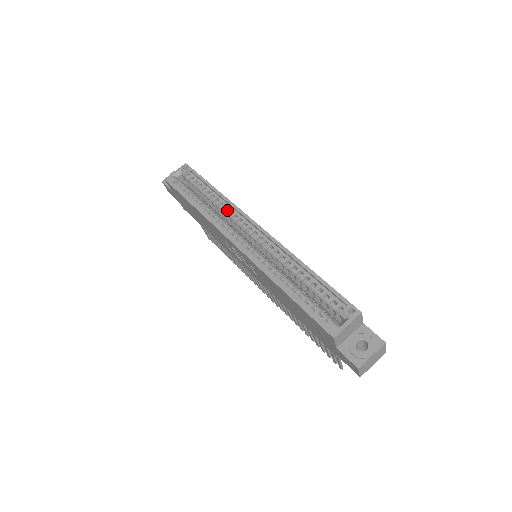
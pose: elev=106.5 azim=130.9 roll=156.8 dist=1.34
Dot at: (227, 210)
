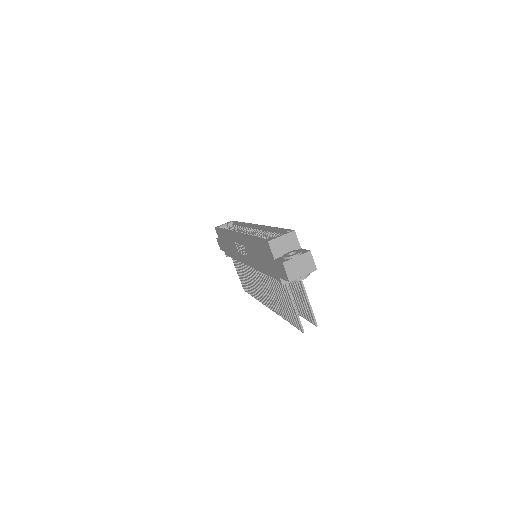
Dot at: (243, 227)
